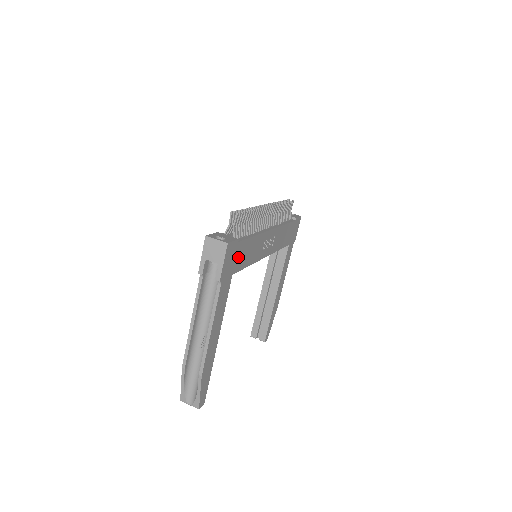
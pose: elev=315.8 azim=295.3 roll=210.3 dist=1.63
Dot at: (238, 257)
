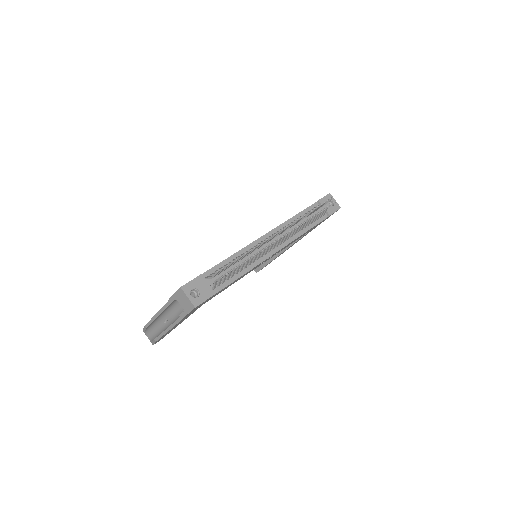
Dot at: occluded
